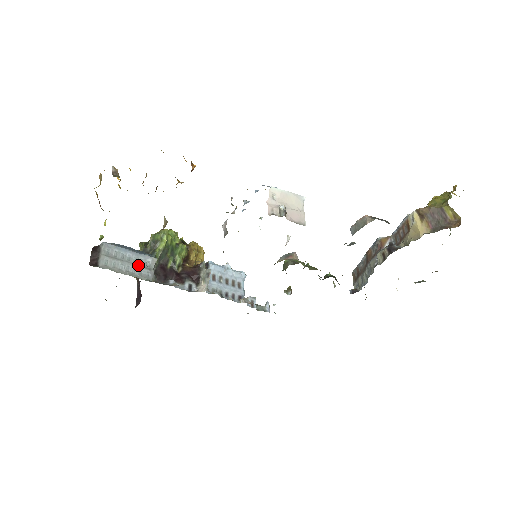
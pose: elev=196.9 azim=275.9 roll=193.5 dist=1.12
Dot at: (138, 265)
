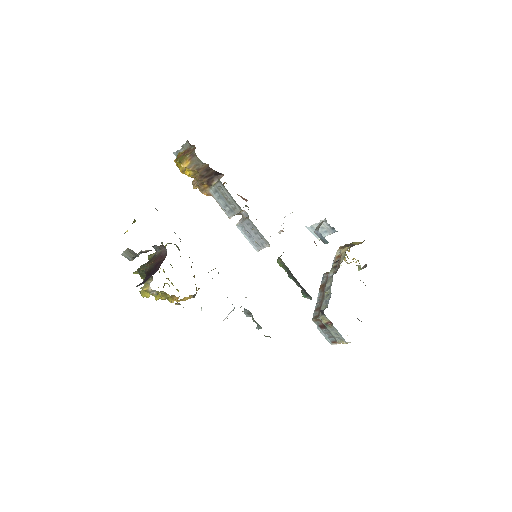
Dot at: occluded
